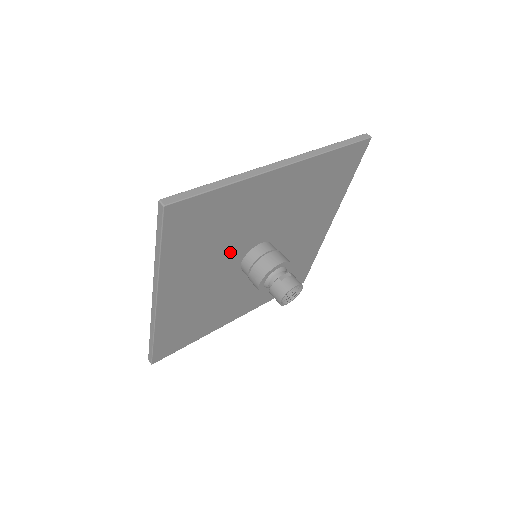
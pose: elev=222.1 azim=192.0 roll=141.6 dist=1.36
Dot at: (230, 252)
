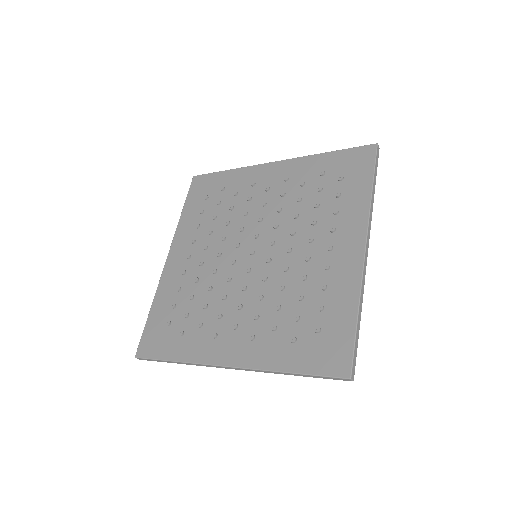
Dot at: occluded
